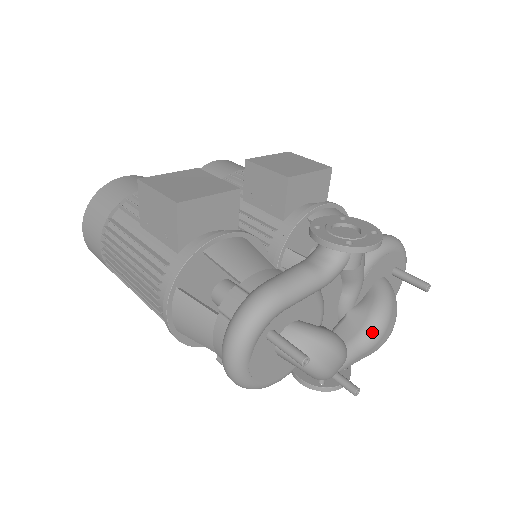
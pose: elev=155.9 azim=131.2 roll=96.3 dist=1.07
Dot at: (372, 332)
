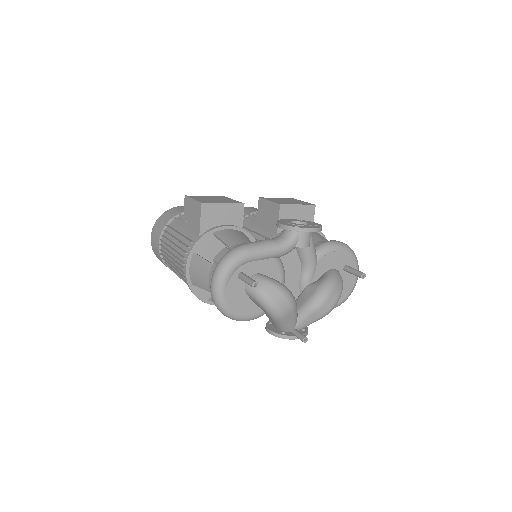
Dot at: (318, 297)
